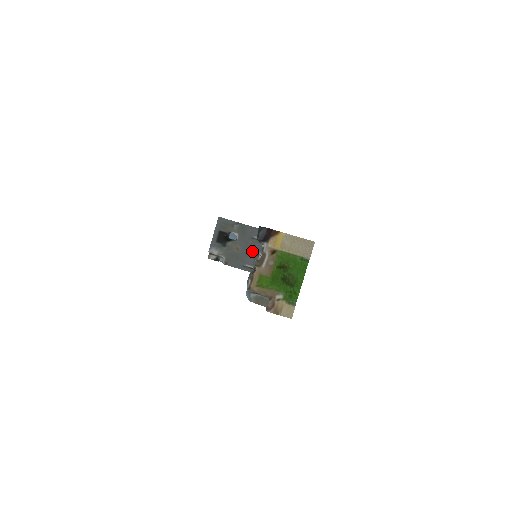
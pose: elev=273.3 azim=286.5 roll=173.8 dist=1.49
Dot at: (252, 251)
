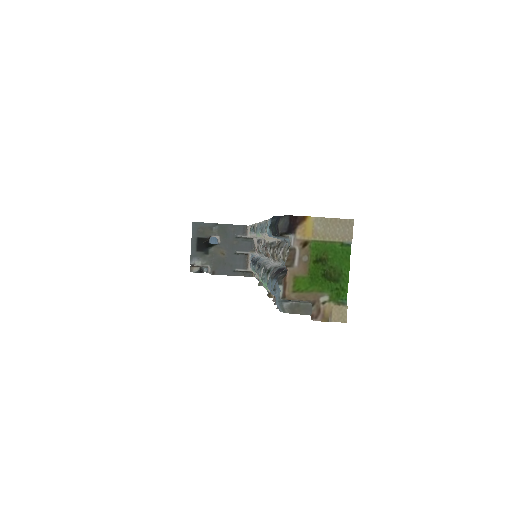
Dot at: (239, 252)
